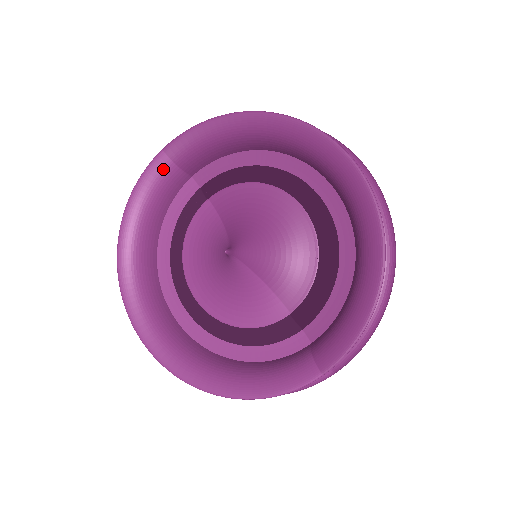
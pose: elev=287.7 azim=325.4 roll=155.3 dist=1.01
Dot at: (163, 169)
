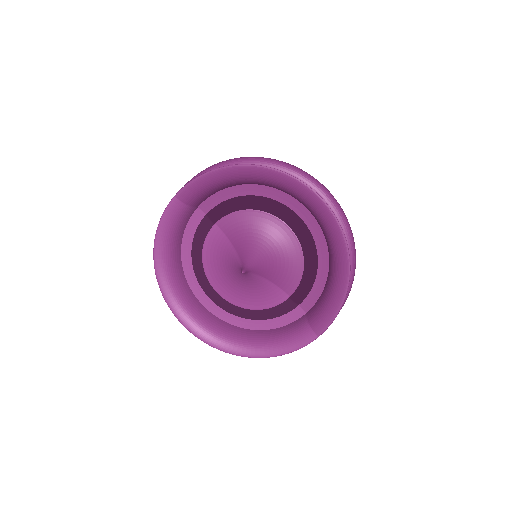
Dot at: (178, 210)
